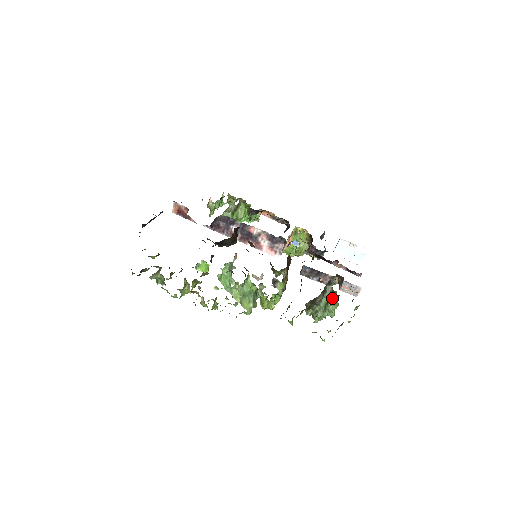
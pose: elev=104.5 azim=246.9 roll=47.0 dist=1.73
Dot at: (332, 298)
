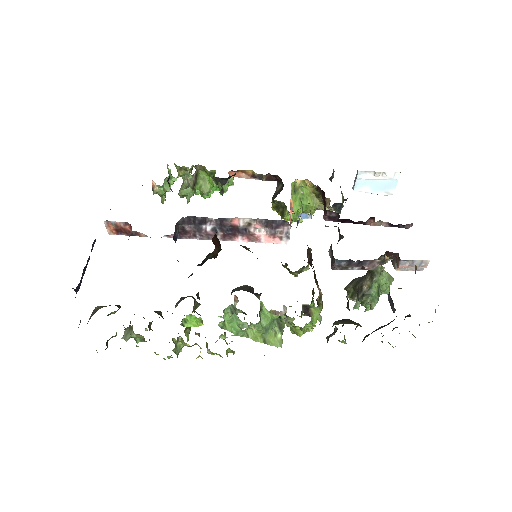
Dot at: (383, 275)
